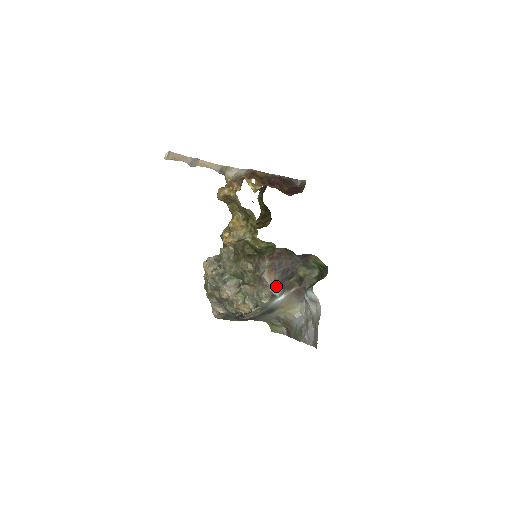
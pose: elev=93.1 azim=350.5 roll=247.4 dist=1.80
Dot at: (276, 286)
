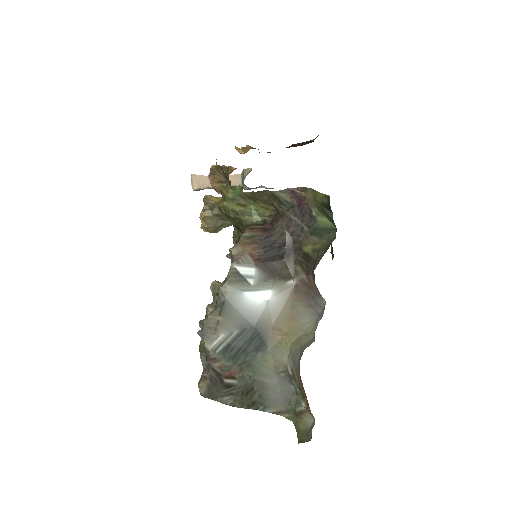
Dot at: (248, 262)
